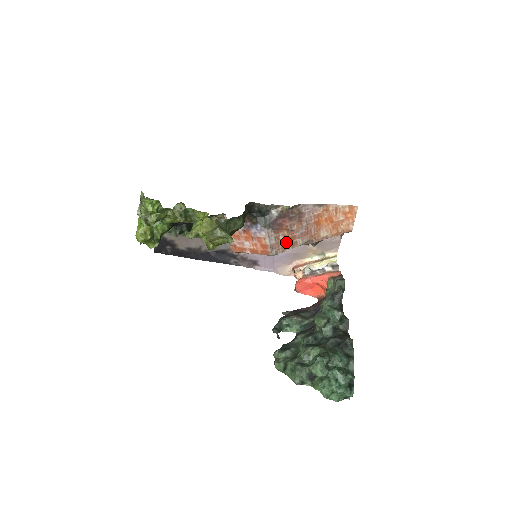
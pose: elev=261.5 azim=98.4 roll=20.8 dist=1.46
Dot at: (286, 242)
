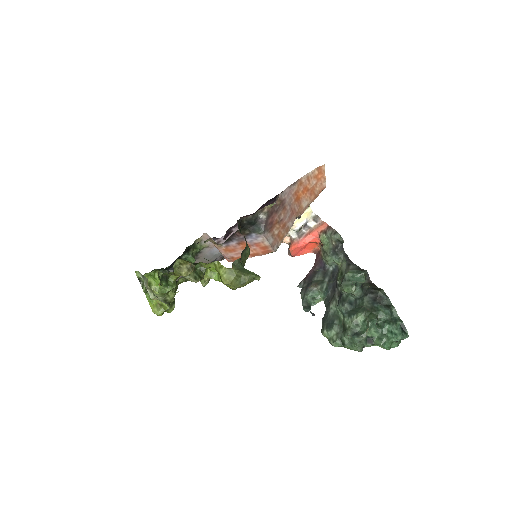
Dot at: (281, 233)
